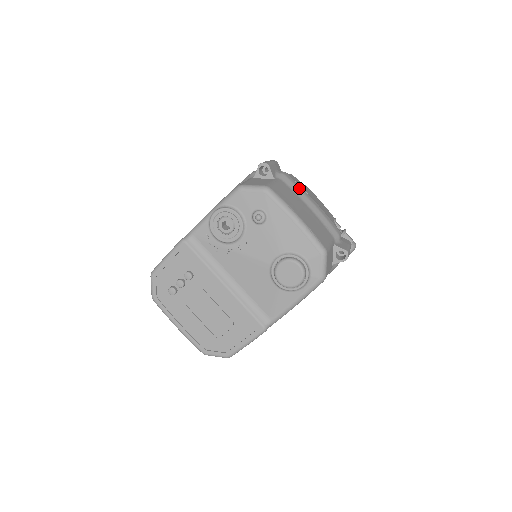
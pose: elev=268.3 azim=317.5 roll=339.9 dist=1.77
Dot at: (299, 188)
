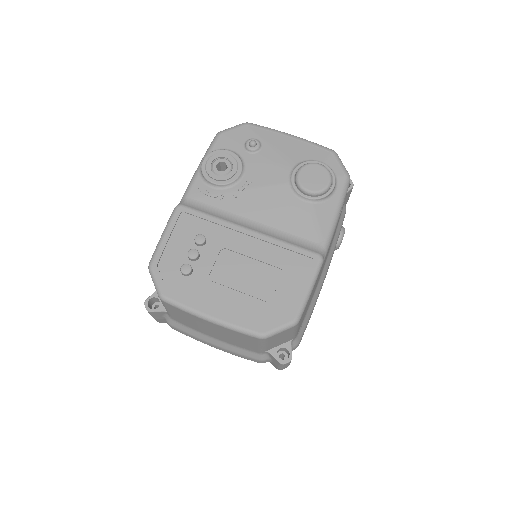
Dot at: occluded
